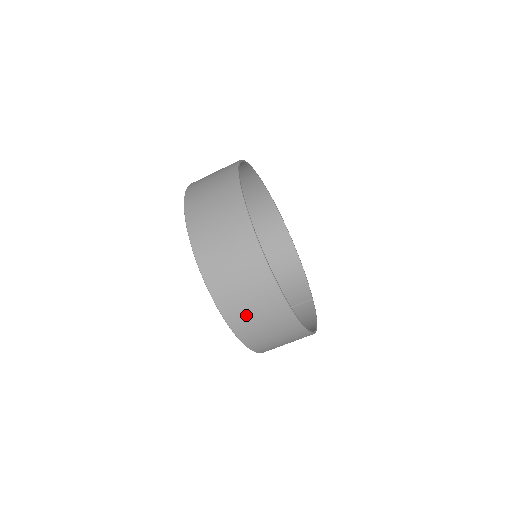
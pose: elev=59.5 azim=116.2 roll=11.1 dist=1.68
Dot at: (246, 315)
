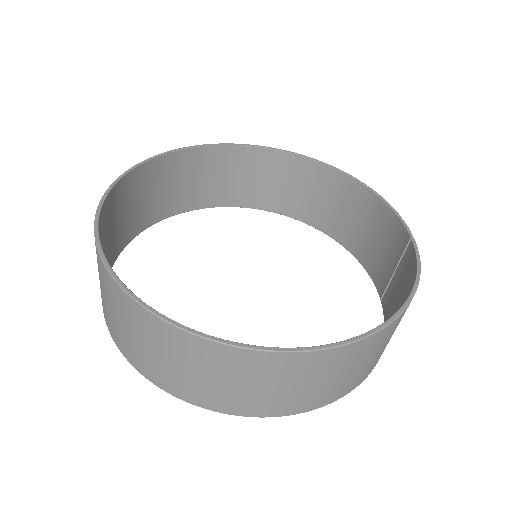
Dot at: (213, 390)
